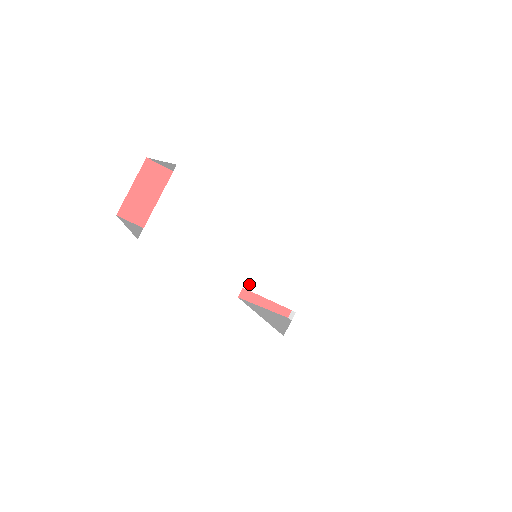
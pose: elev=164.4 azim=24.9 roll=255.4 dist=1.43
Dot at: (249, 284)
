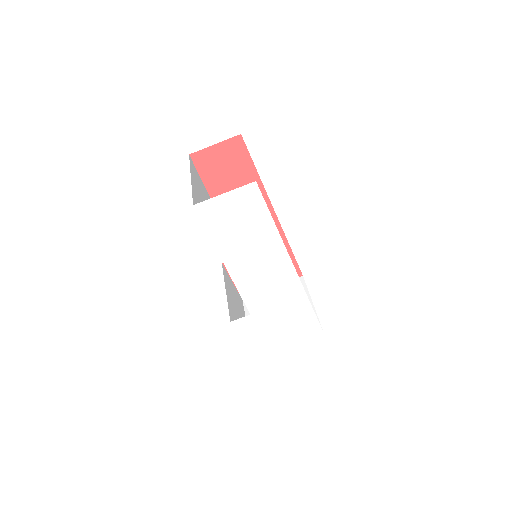
Dot at: (237, 279)
